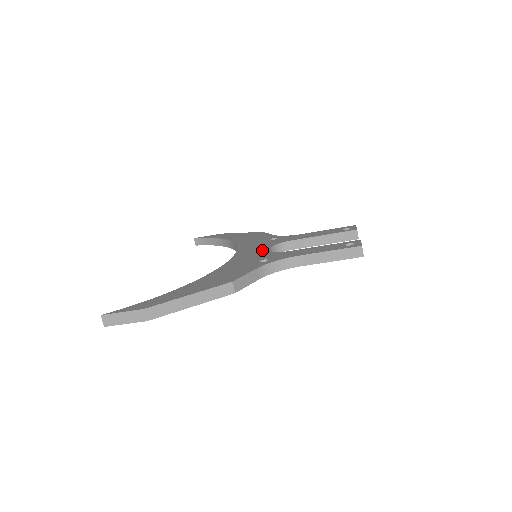
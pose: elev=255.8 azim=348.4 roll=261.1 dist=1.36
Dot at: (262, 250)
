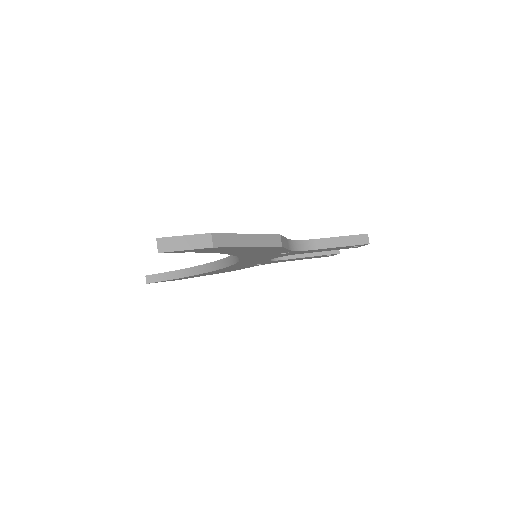
Dot at: occluded
